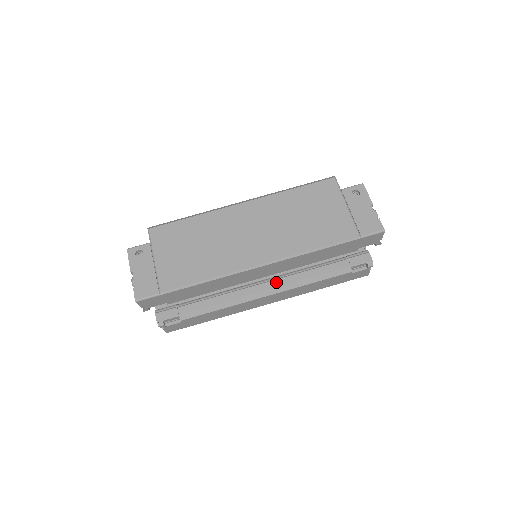
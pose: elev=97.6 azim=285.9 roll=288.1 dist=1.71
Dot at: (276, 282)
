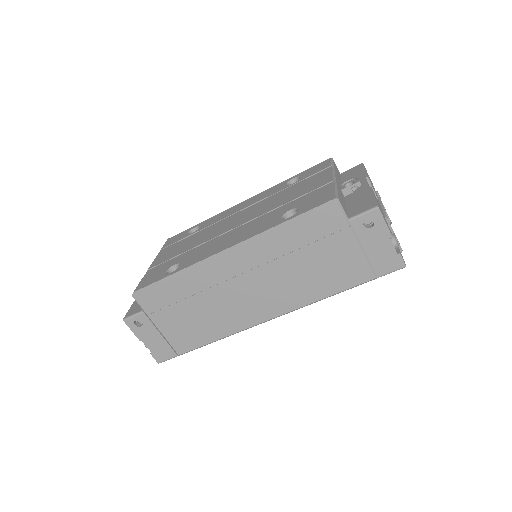
Dot at: occluded
